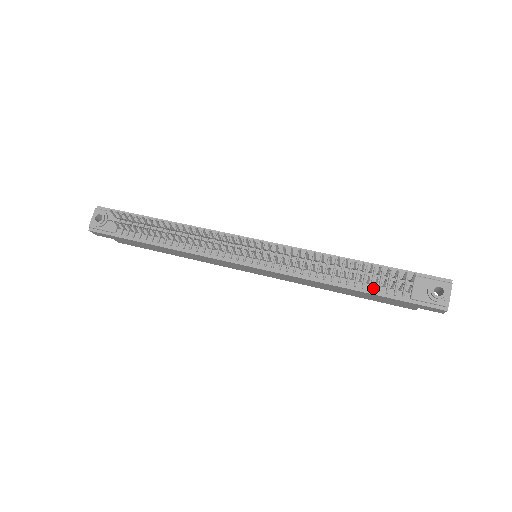
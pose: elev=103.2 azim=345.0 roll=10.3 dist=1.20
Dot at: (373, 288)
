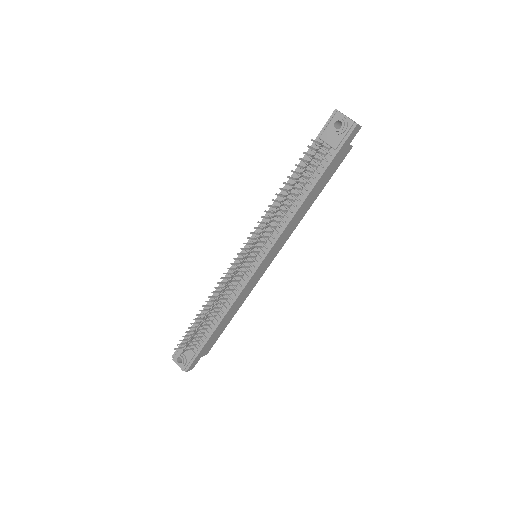
Dot at: (315, 176)
